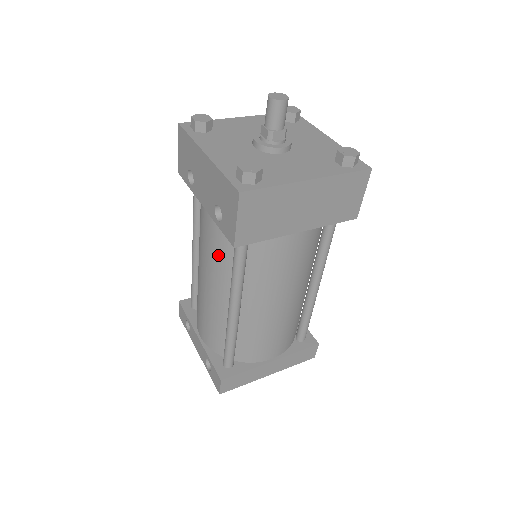
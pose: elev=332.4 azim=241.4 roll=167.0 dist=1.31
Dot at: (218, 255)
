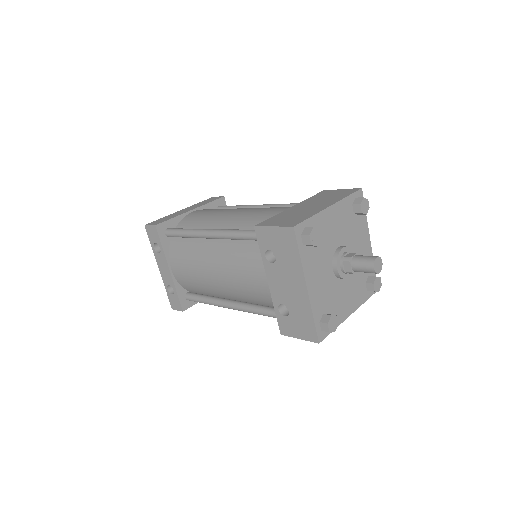
Dot at: (250, 294)
